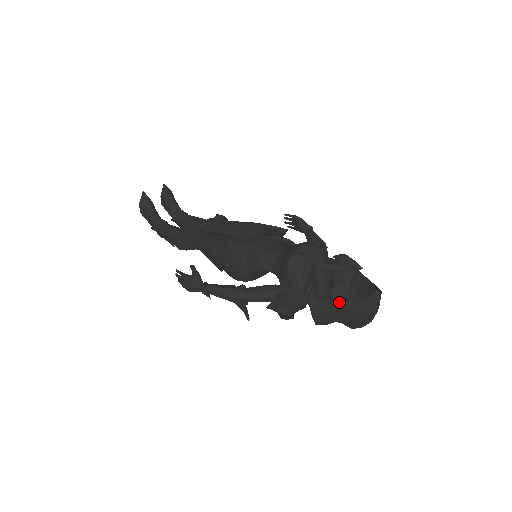
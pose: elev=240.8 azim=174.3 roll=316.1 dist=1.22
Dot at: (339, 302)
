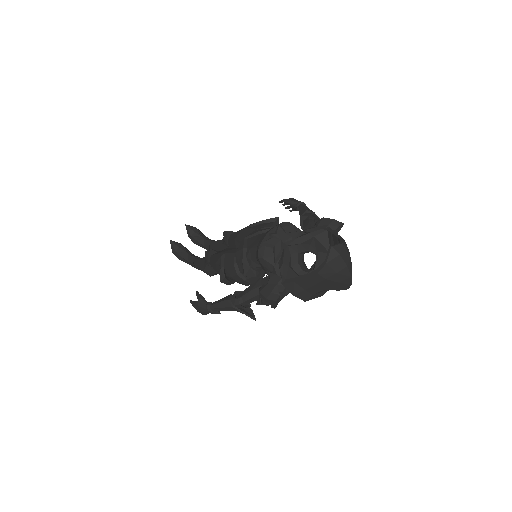
Dot at: occluded
